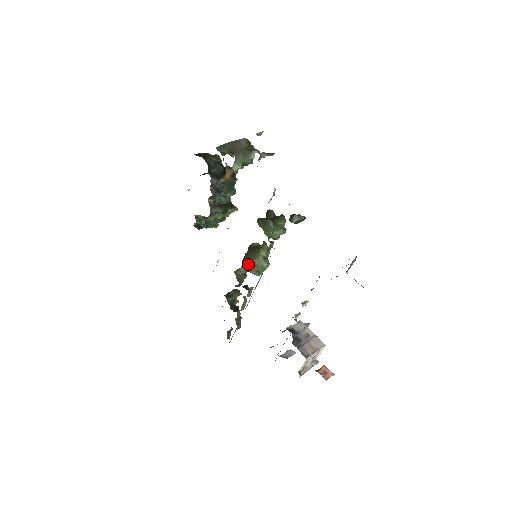
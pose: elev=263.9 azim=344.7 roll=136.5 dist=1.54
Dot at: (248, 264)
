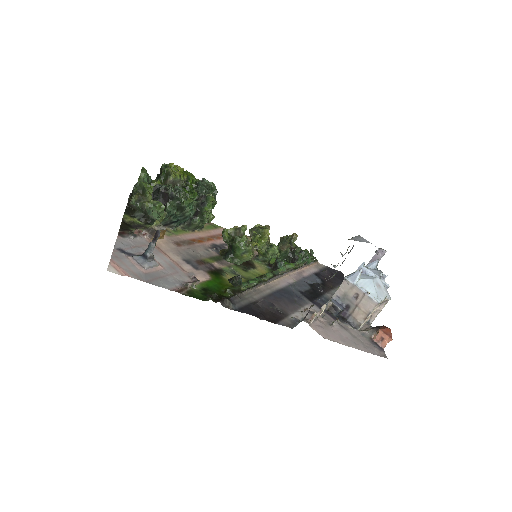
Dot at: occluded
